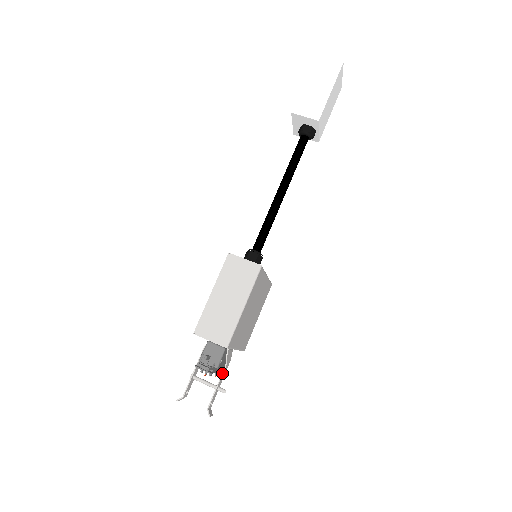
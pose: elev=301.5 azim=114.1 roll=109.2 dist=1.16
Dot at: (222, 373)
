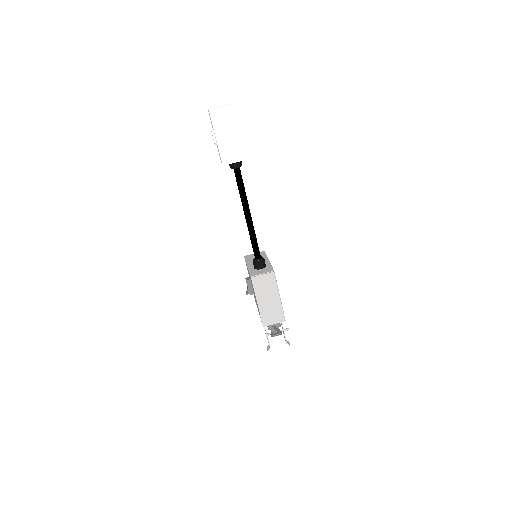
Dot at: (282, 324)
